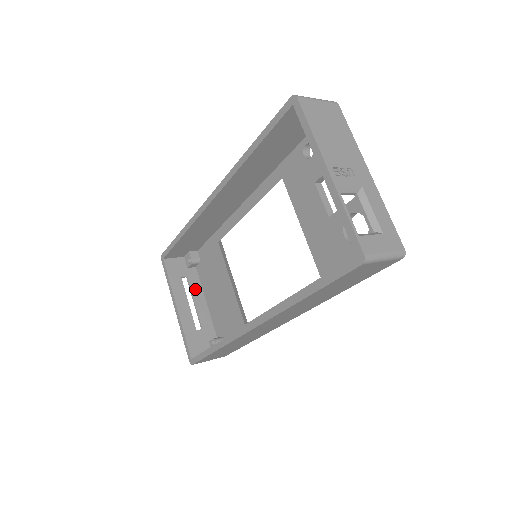
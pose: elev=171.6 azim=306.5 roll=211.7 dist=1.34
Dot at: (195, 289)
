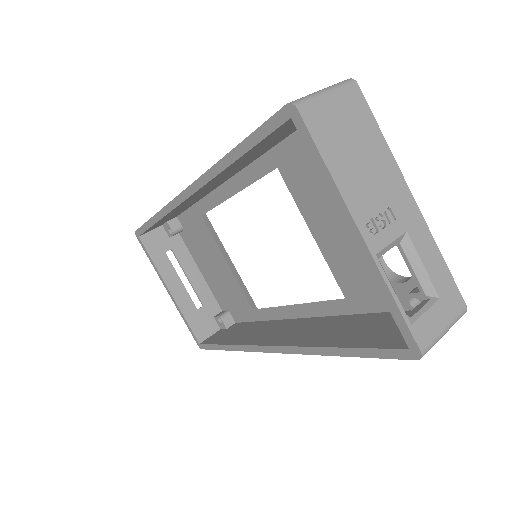
Dot at: (184, 261)
